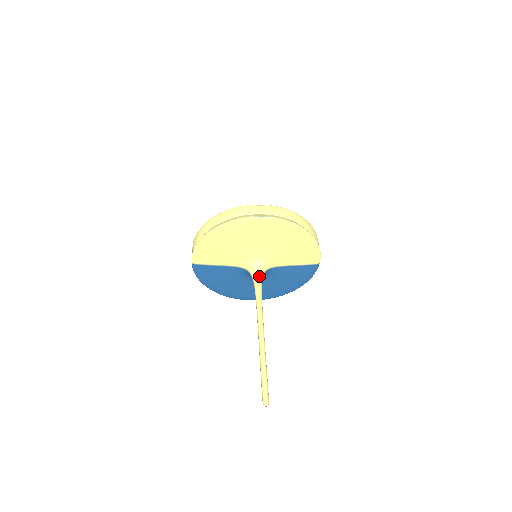
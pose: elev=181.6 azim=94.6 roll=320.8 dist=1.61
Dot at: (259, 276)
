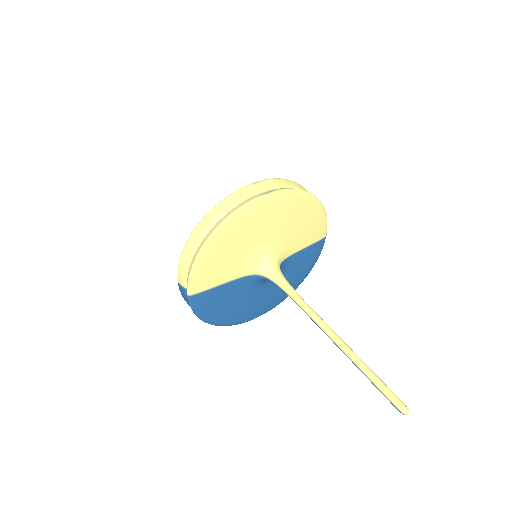
Dot at: (280, 274)
